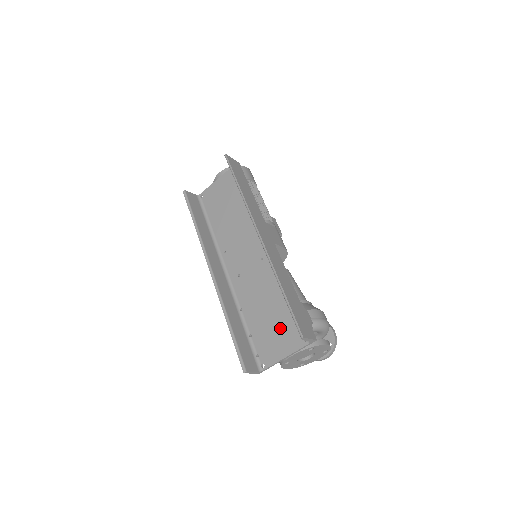
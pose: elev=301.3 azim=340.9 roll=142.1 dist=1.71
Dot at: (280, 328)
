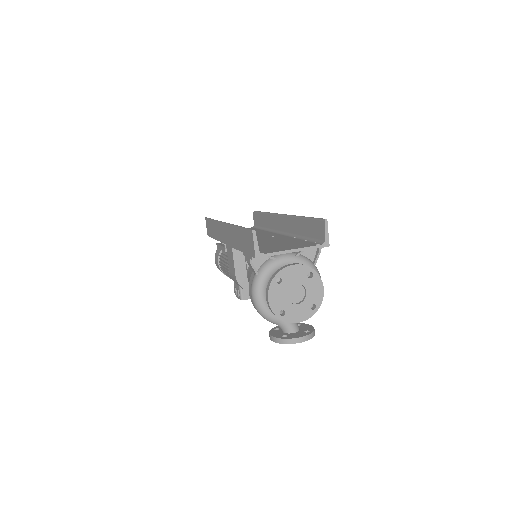
Dot at: (289, 244)
